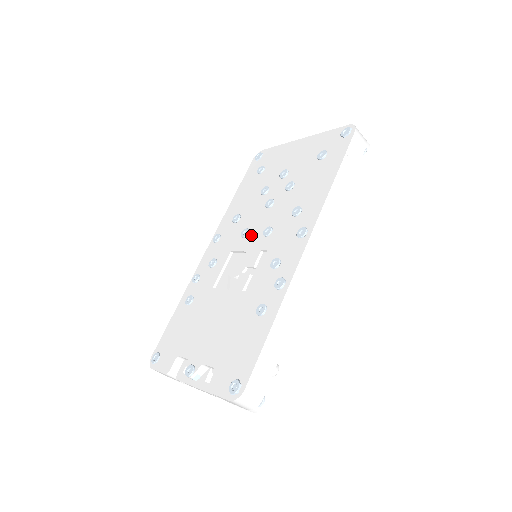
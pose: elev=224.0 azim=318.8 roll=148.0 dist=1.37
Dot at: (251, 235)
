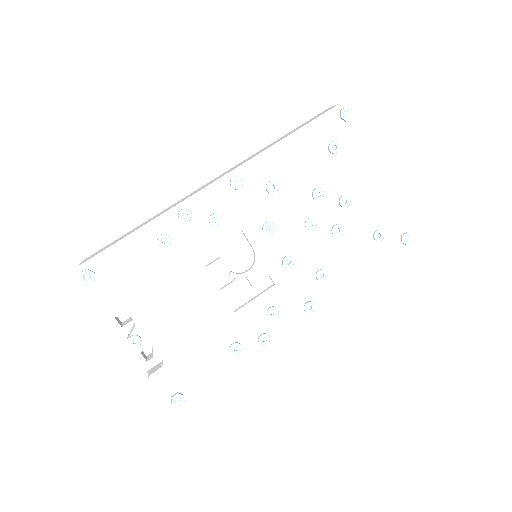
Dot at: (272, 240)
